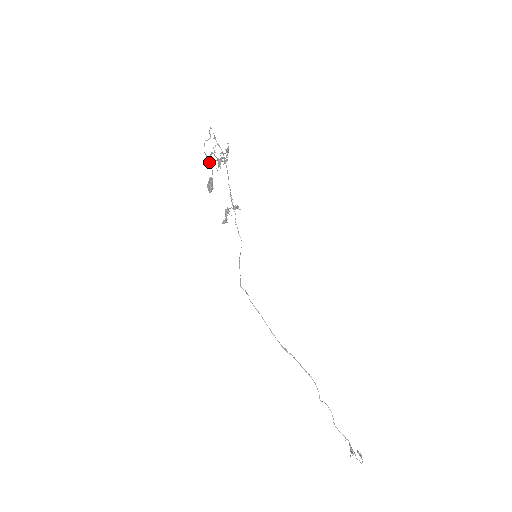
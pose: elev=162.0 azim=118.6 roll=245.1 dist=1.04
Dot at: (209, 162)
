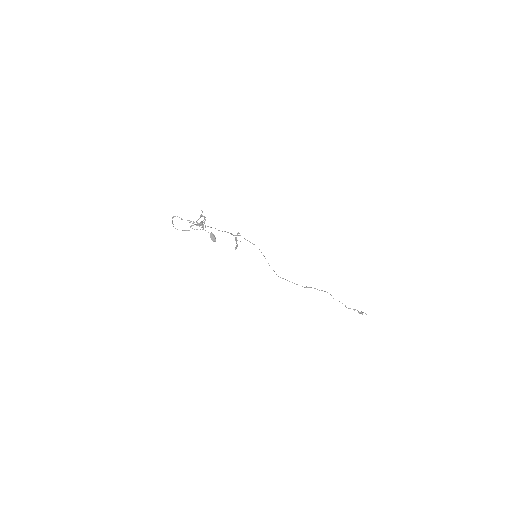
Dot at: (197, 229)
